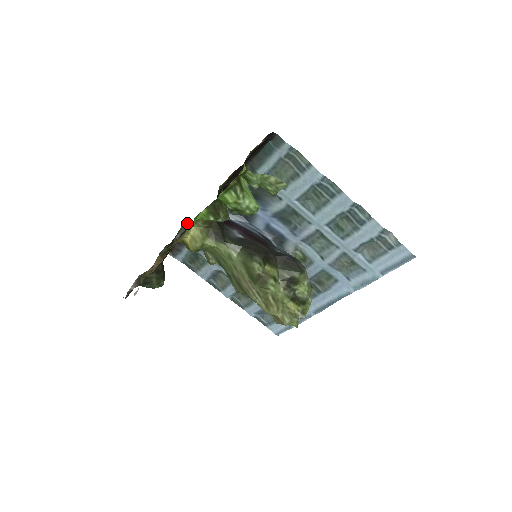
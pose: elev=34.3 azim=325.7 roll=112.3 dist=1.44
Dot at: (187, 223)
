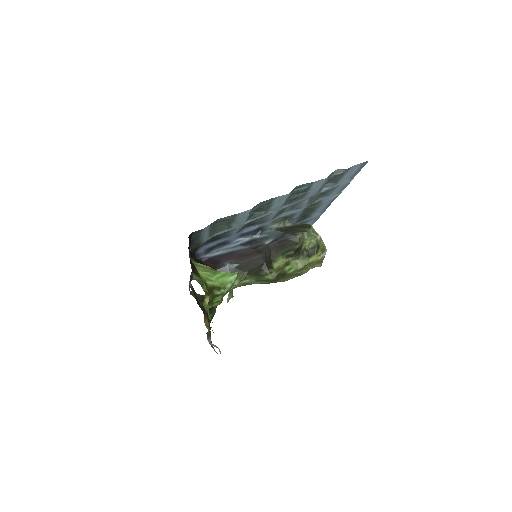
Dot at: occluded
